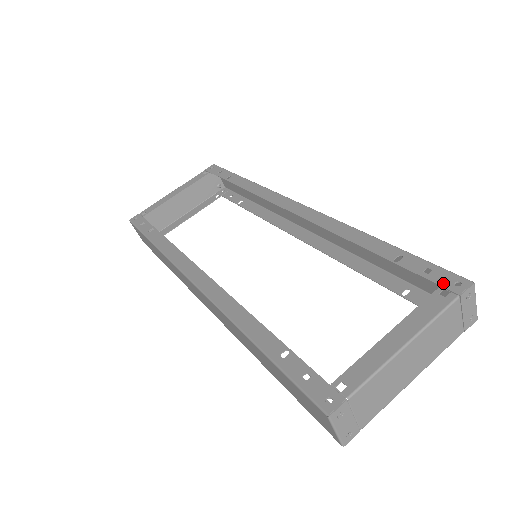
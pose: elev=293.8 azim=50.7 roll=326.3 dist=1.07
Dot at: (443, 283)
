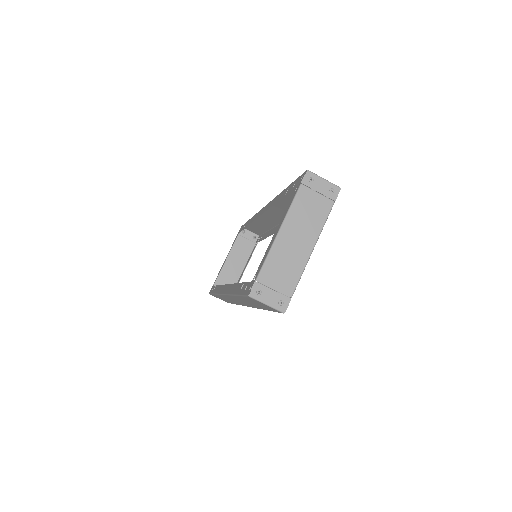
Dot at: (297, 184)
